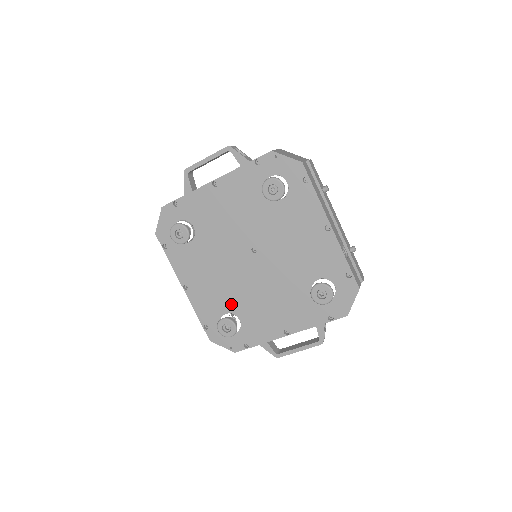
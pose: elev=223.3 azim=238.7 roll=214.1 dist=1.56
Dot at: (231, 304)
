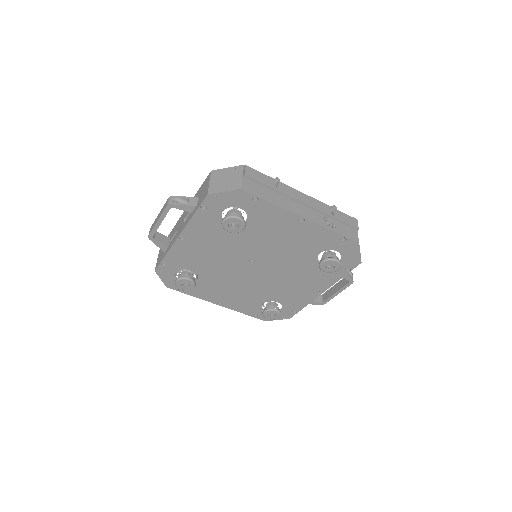
Dot at: (262, 297)
